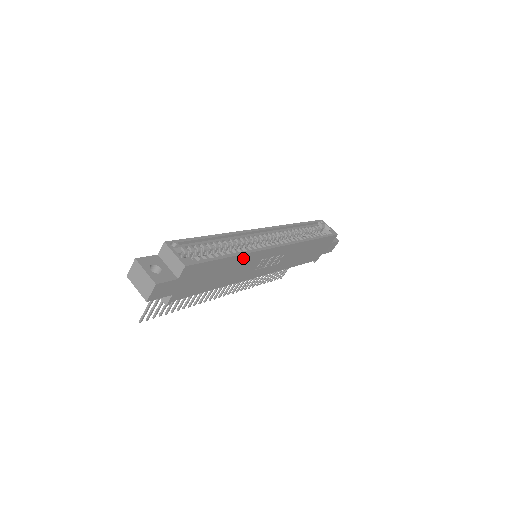
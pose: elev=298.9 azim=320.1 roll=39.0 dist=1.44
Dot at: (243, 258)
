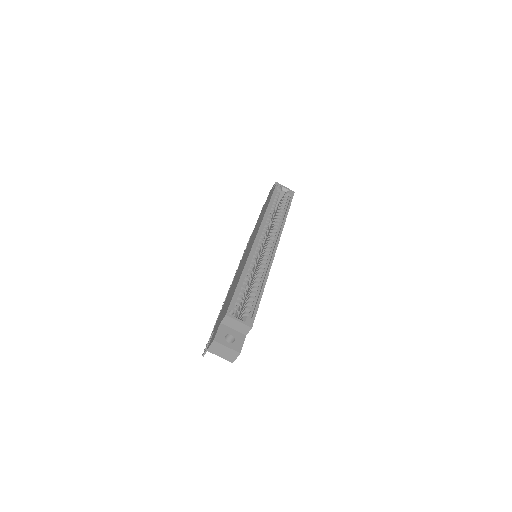
Dot at: occluded
